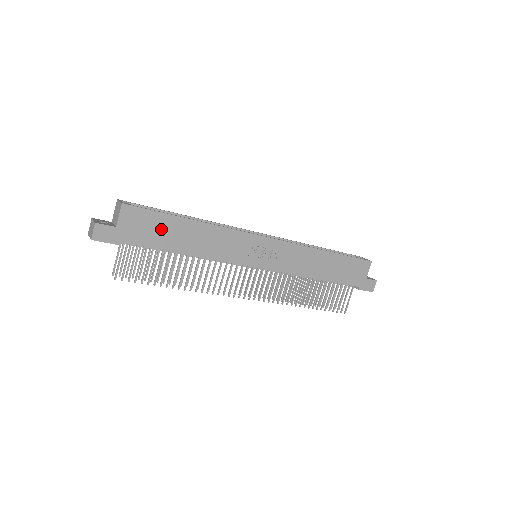
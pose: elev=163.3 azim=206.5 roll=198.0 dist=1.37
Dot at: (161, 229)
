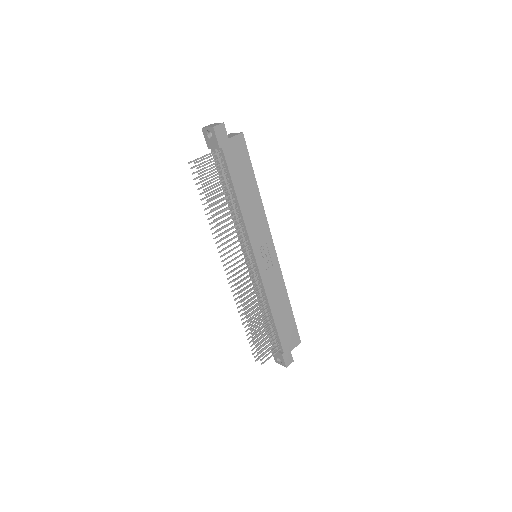
Dot at: (242, 170)
